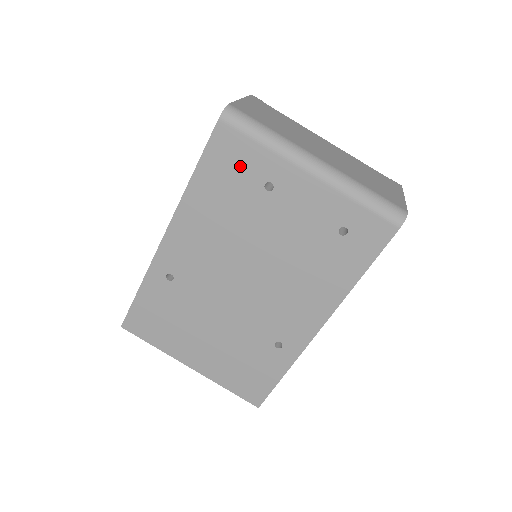
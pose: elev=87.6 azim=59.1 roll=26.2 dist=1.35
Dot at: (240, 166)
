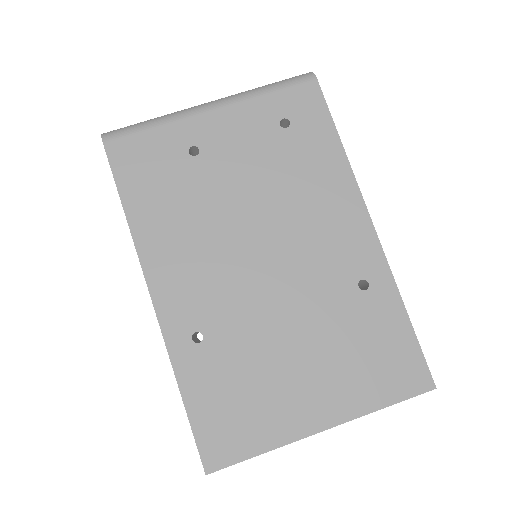
Dot at: (155, 160)
